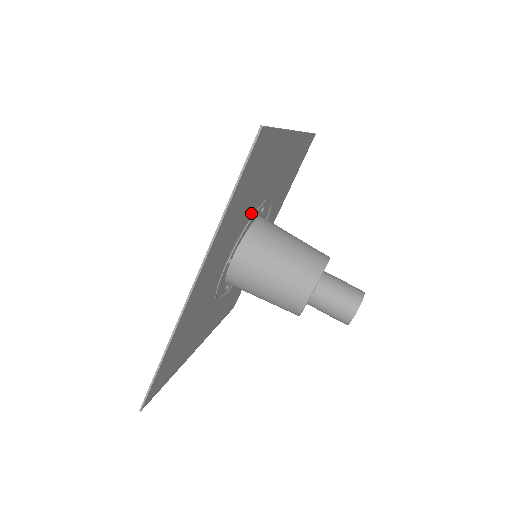
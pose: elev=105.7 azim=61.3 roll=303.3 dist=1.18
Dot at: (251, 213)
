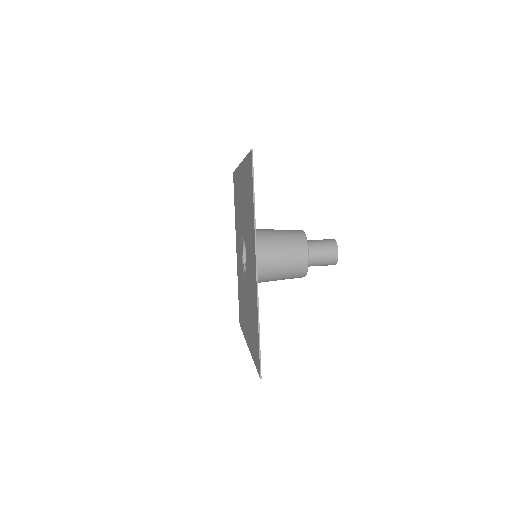
Dot at: occluded
